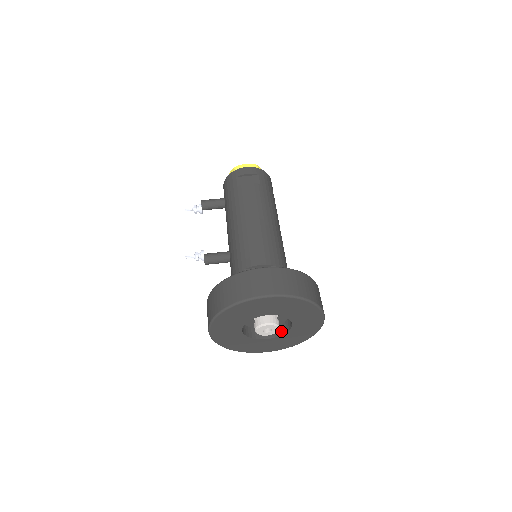
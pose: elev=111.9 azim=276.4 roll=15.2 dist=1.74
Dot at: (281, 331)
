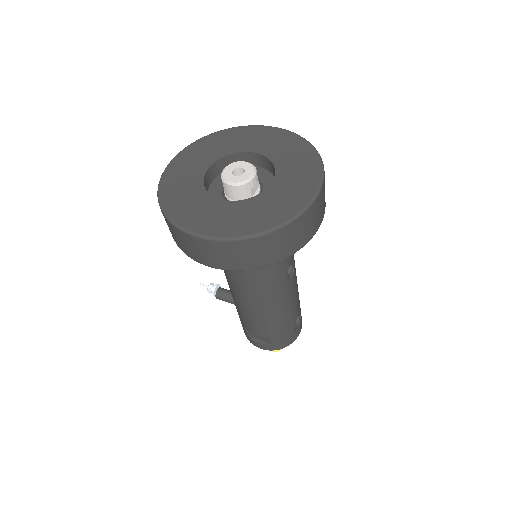
Dot at: occluded
